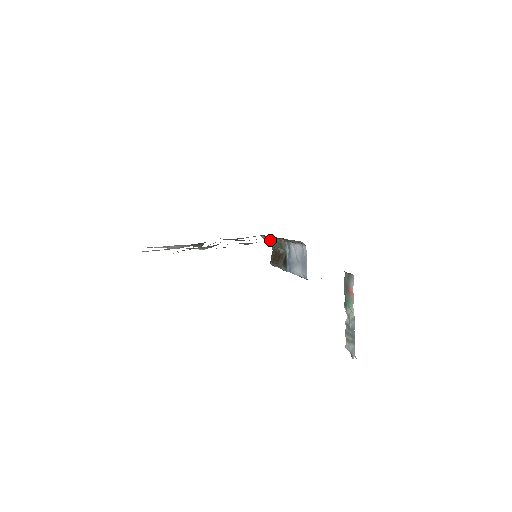
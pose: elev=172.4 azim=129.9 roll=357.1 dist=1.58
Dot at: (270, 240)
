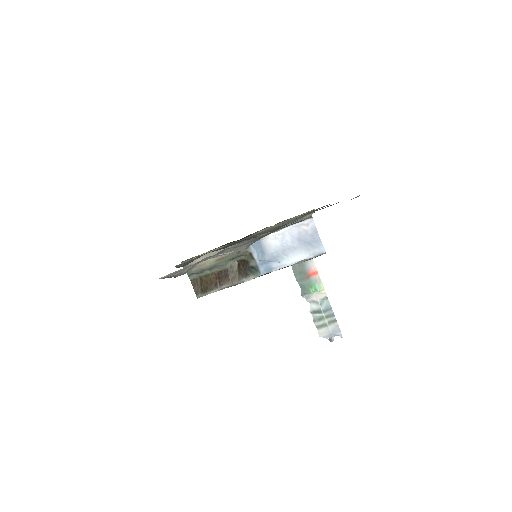
Dot at: occluded
